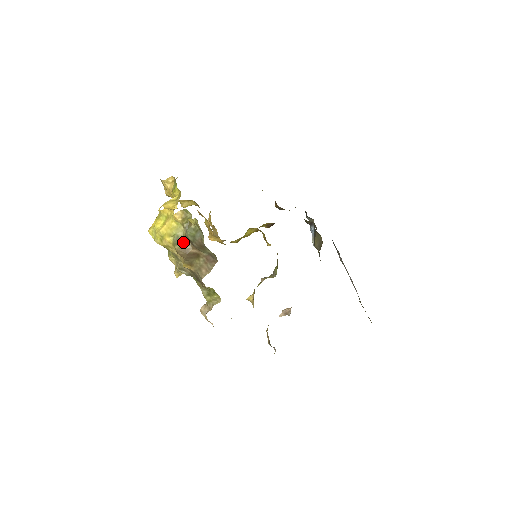
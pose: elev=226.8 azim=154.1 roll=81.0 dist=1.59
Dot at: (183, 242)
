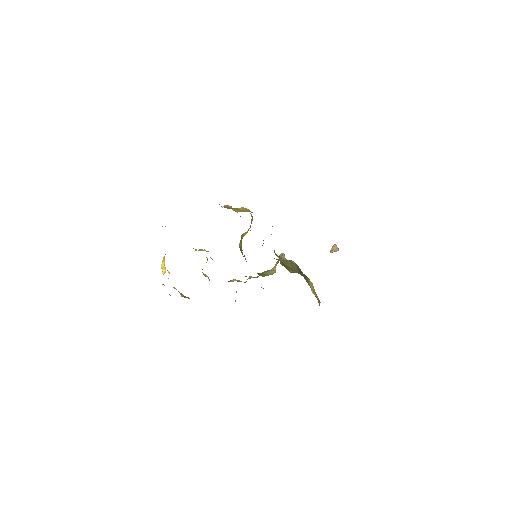
Dot at: (181, 293)
